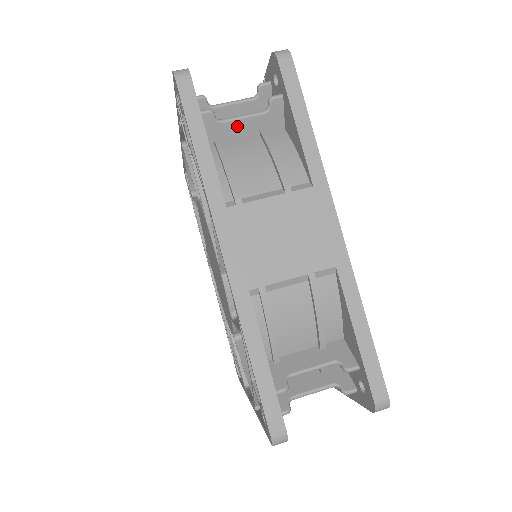
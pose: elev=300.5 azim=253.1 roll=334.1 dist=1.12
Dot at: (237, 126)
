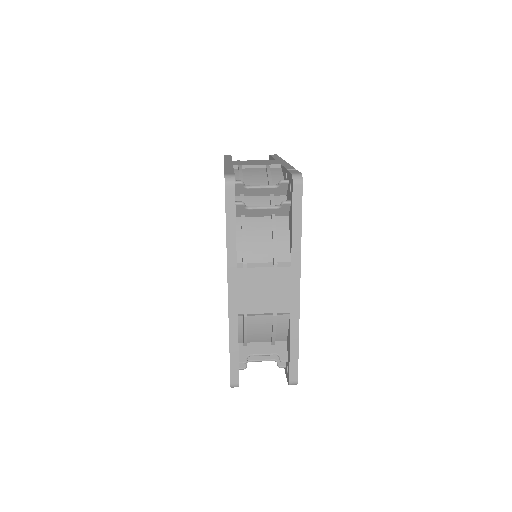
Dot at: (258, 211)
